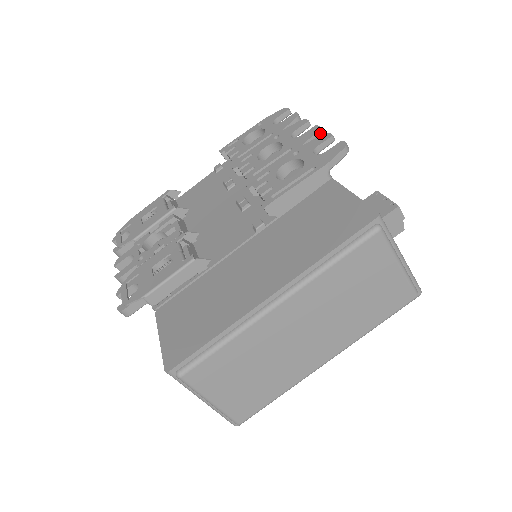
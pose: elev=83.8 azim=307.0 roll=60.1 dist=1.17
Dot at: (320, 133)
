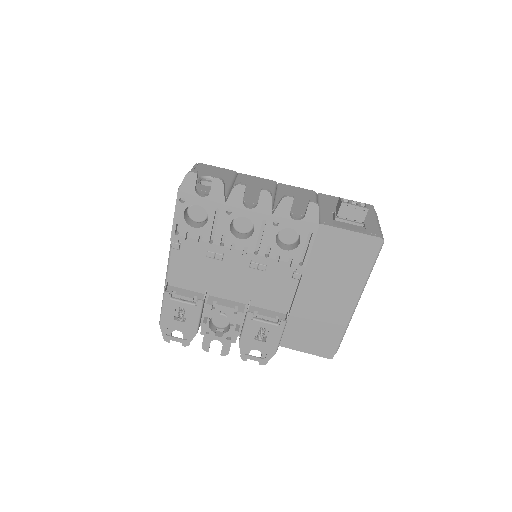
Dot at: (271, 194)
